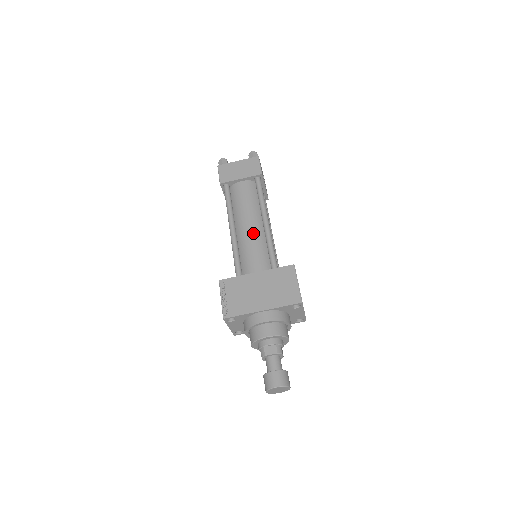
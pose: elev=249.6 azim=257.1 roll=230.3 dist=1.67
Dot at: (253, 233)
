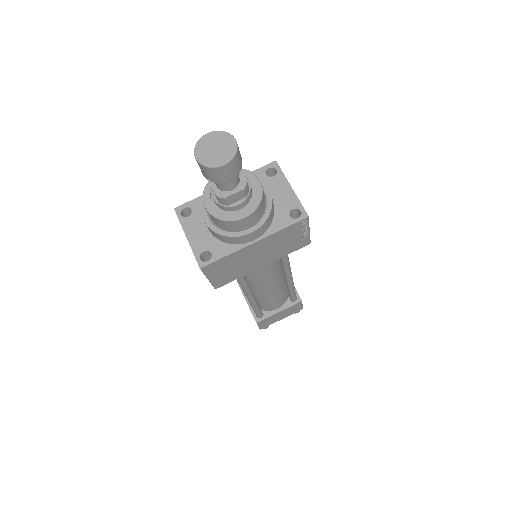
Dot at: occluded
